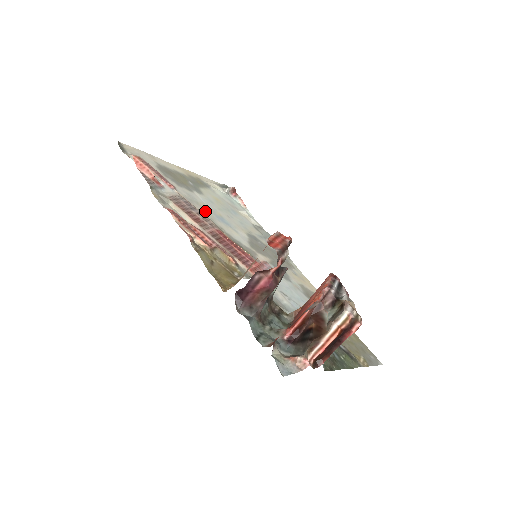
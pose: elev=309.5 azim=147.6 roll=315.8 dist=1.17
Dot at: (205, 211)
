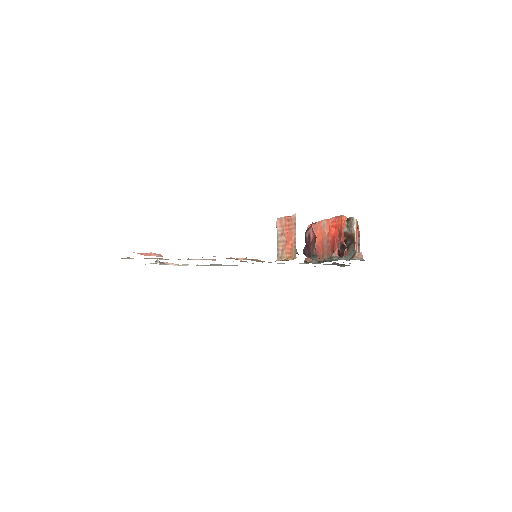
Dot at: occluded
